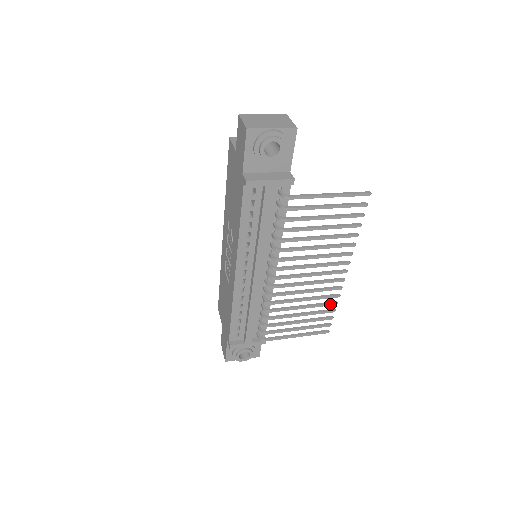
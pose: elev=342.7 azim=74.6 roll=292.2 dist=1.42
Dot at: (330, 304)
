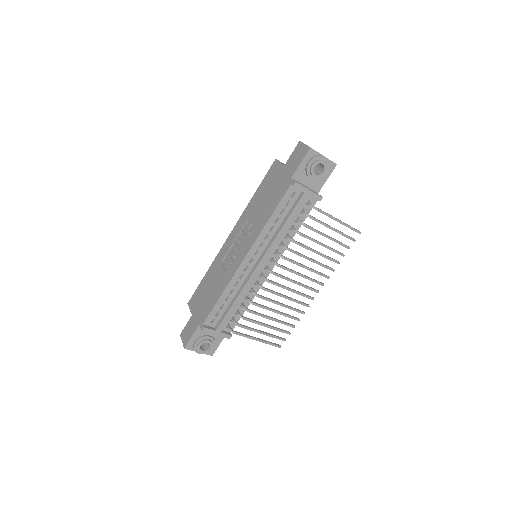
Dot at: (295, 318)
